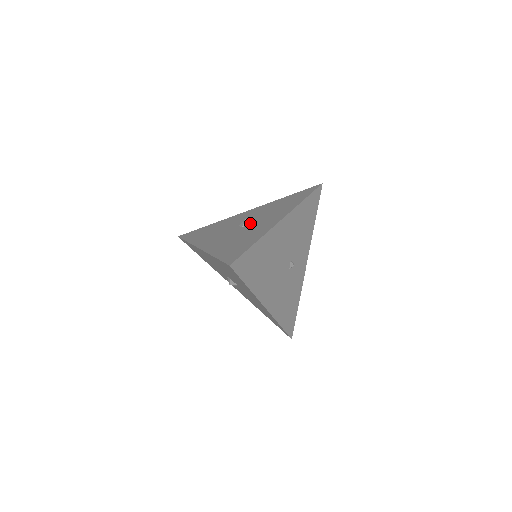
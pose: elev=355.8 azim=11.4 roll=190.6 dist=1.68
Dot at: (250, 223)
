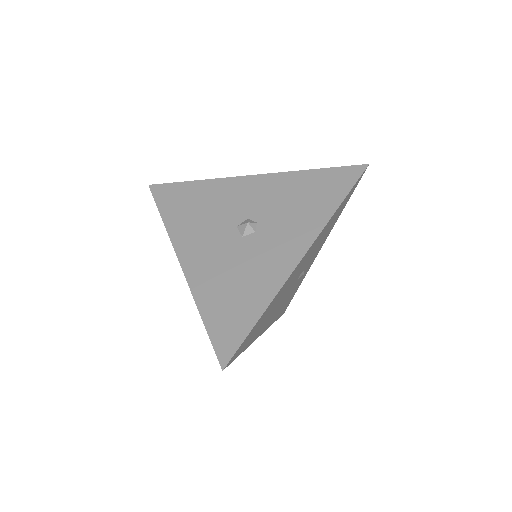
Dot at: (254, 233)
